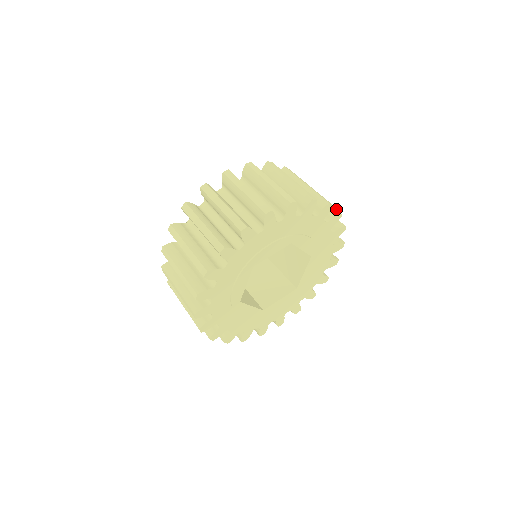
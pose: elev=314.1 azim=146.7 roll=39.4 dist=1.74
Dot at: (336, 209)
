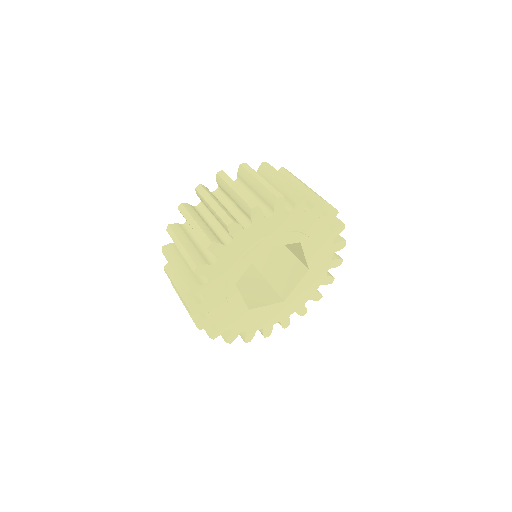
Dot at: (297, 192)
